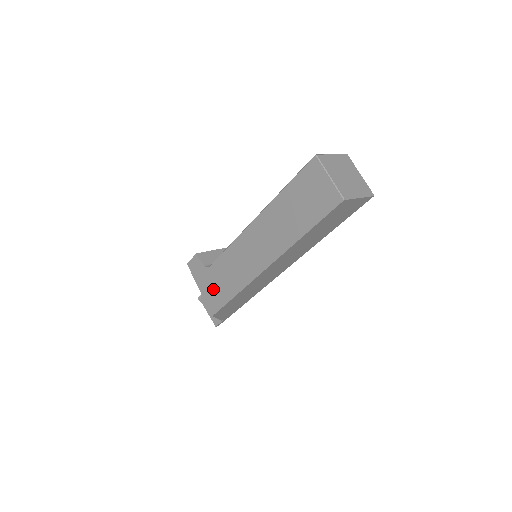
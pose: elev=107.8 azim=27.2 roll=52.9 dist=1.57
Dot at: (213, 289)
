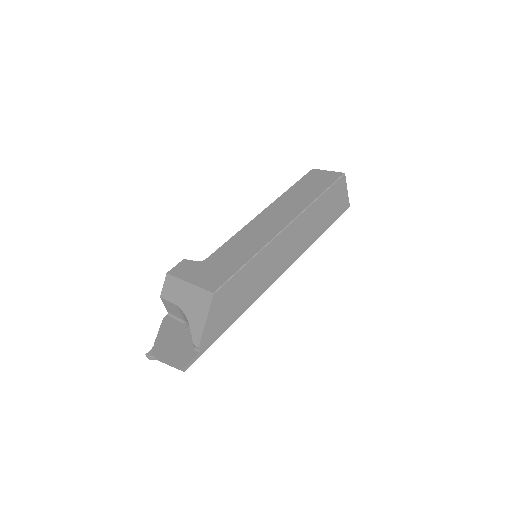
Dot at: (214, 271)
